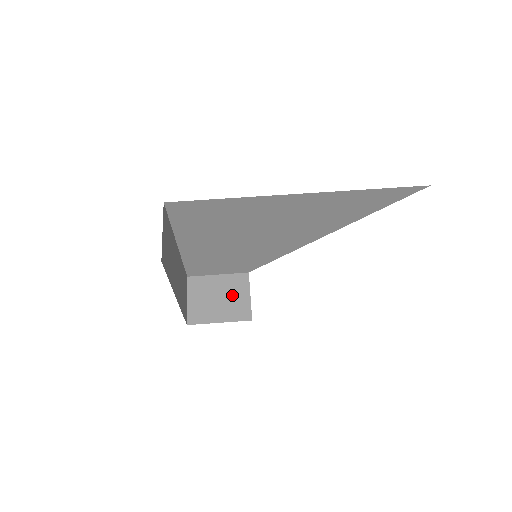
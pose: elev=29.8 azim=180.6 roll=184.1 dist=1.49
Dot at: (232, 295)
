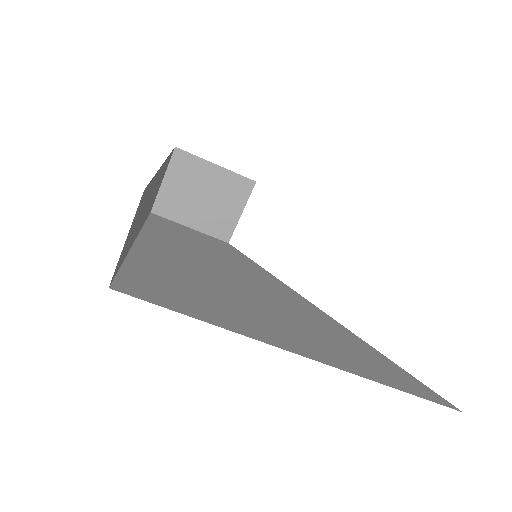
Dot at: (221, 201)
